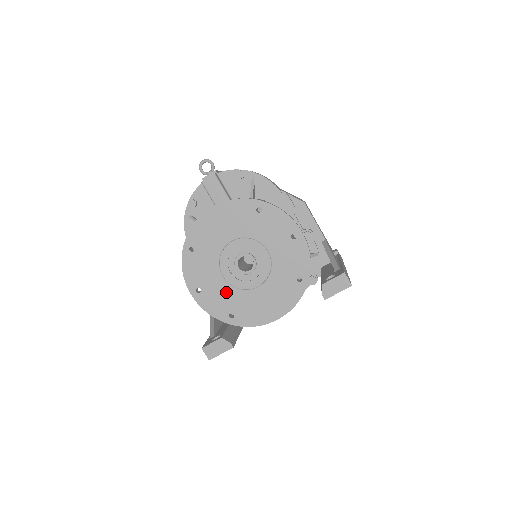
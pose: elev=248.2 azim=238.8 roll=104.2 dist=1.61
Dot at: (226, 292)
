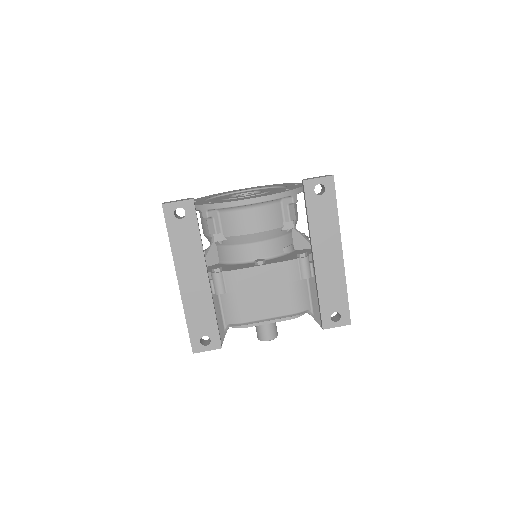
Dot at: occluded
